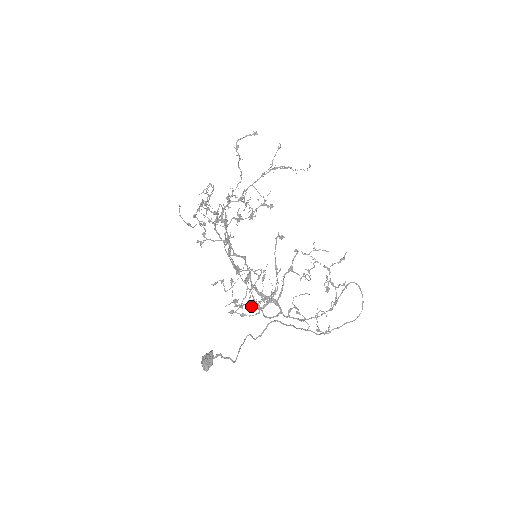
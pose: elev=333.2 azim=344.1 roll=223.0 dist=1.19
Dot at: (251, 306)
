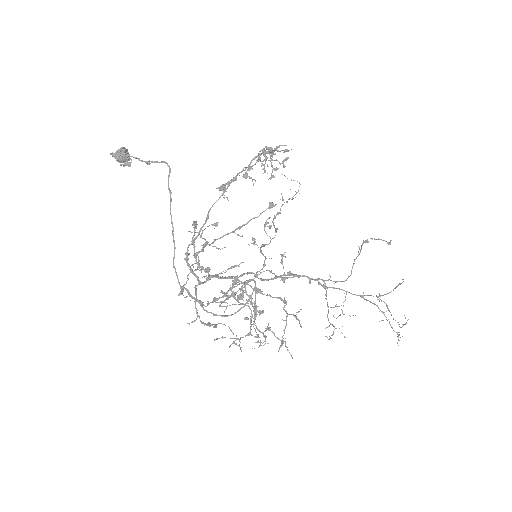
Dot at: occluded
